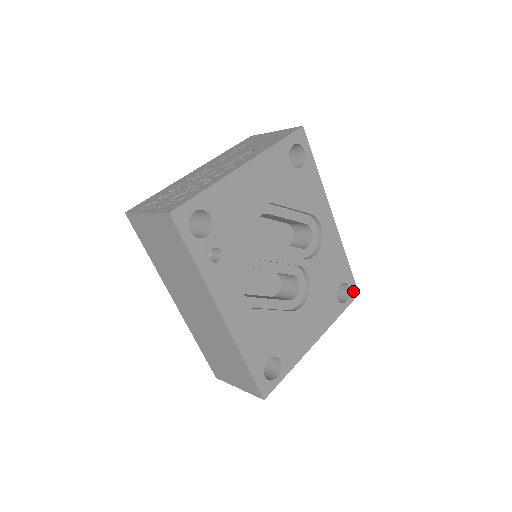
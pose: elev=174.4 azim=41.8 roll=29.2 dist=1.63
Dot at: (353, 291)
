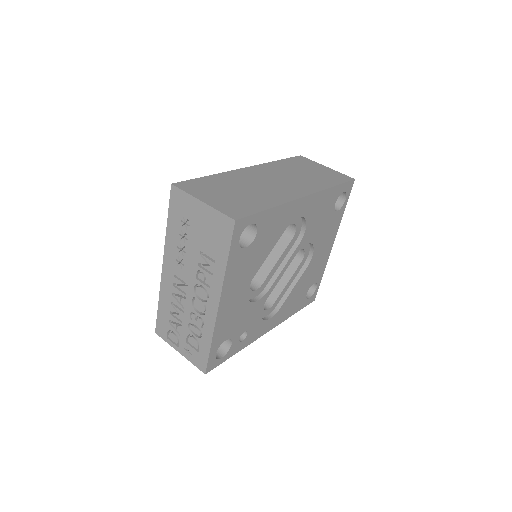
Dot at: (348, 187)
